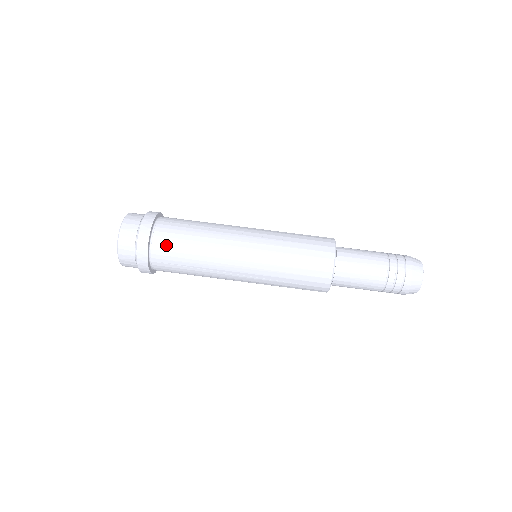
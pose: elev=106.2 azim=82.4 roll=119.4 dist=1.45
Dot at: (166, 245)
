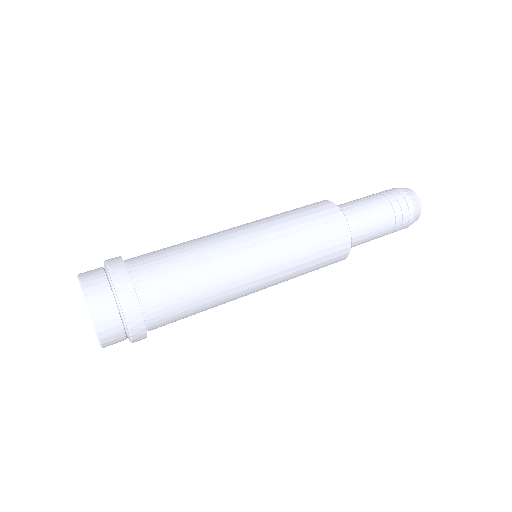
Dot at: (145, 256)
